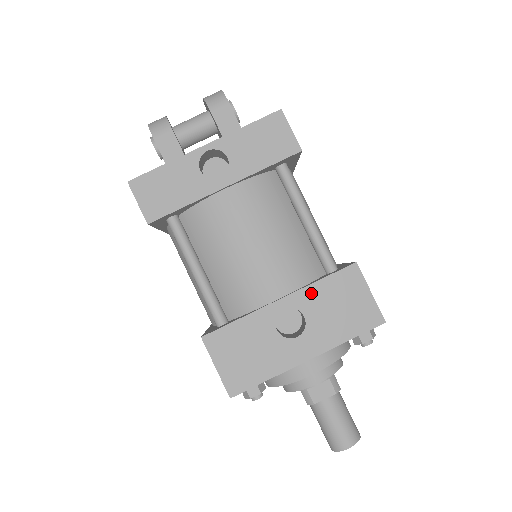
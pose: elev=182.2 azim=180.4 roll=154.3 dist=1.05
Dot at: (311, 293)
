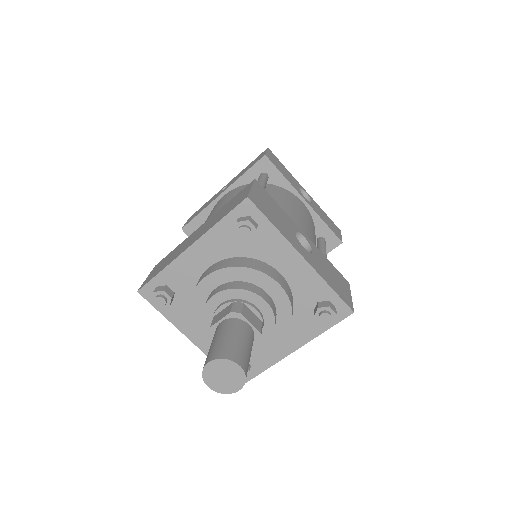
Dot at: (321, 255)
